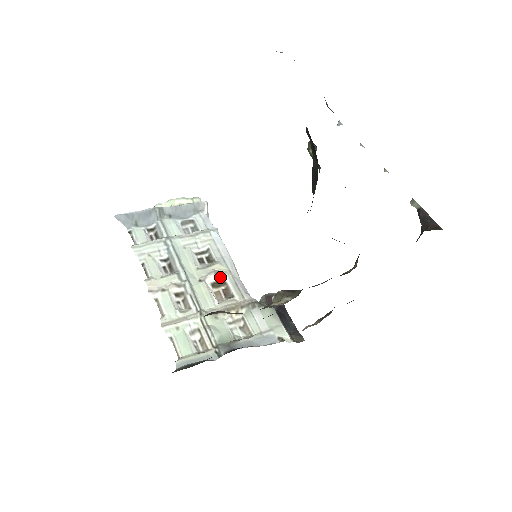
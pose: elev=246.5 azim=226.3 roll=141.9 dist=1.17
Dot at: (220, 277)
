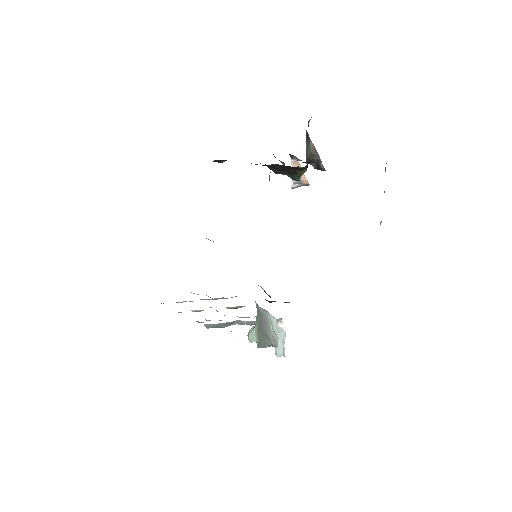
Dot at: occluded
